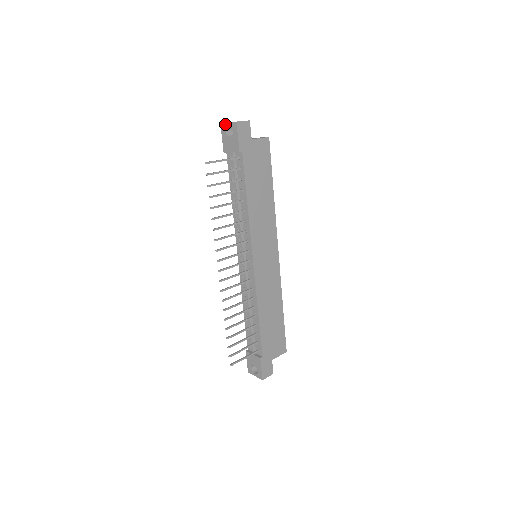
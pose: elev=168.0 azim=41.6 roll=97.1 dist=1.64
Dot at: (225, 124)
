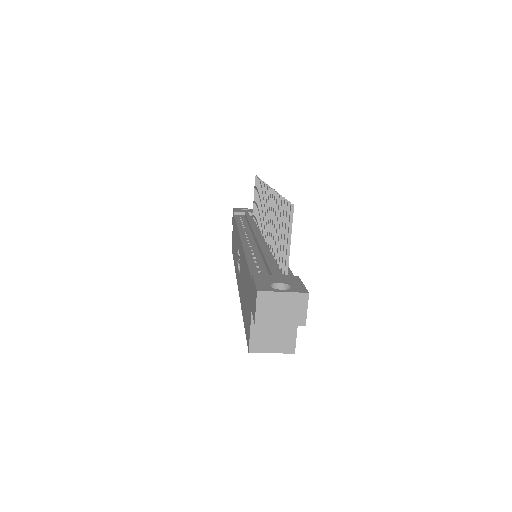
Dot at: (240, 208)
